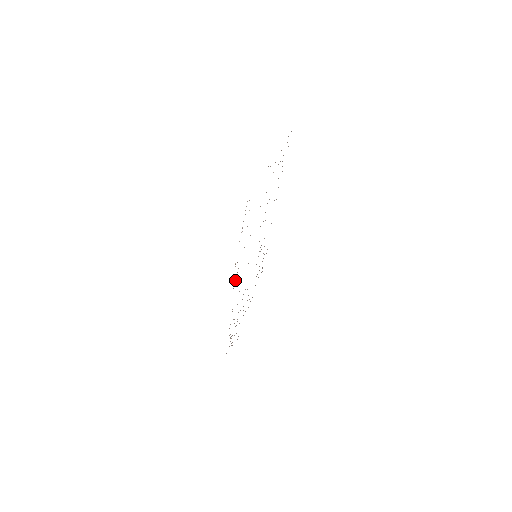
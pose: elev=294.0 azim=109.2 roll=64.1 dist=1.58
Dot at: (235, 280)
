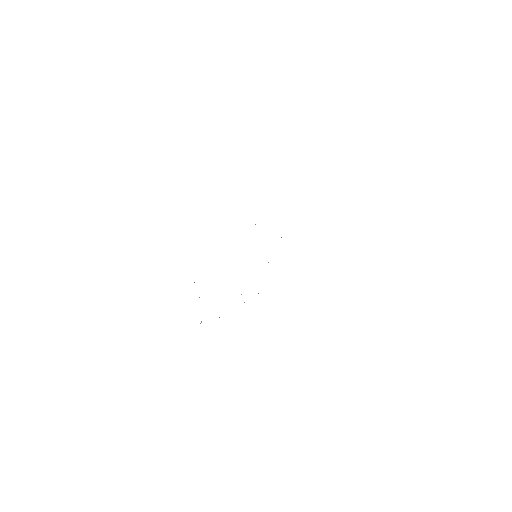
Dot at: occluded
